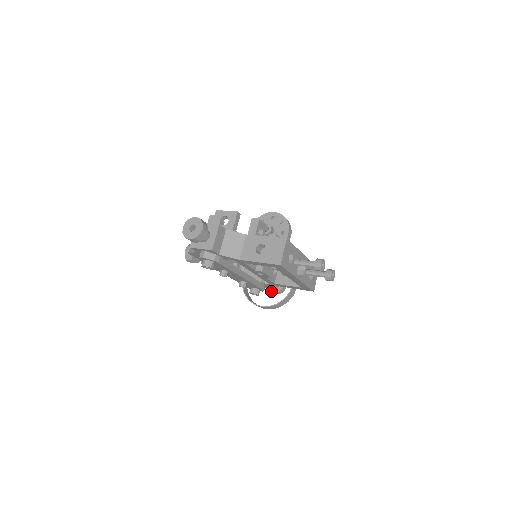
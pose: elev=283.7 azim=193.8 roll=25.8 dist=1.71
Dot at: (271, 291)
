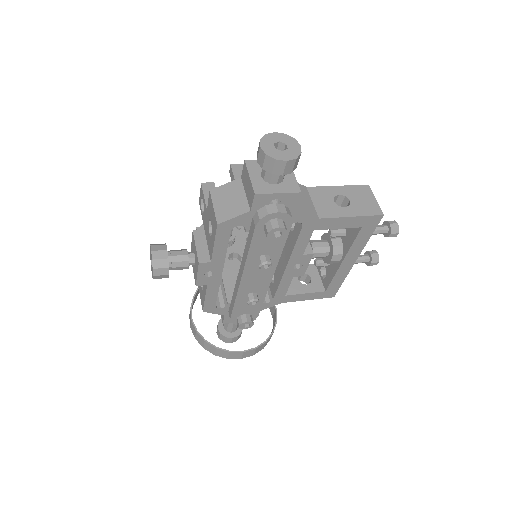
Dot at: (227, 337)
